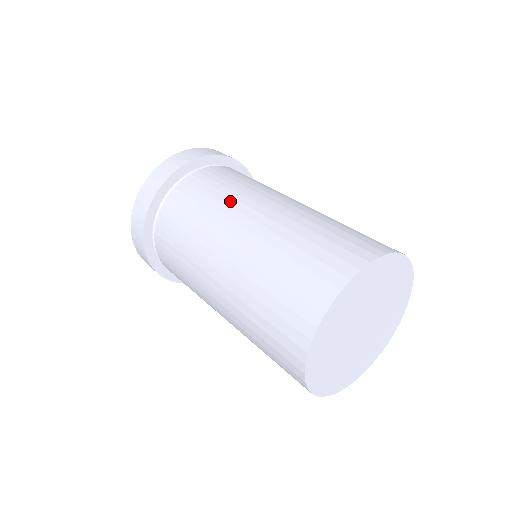
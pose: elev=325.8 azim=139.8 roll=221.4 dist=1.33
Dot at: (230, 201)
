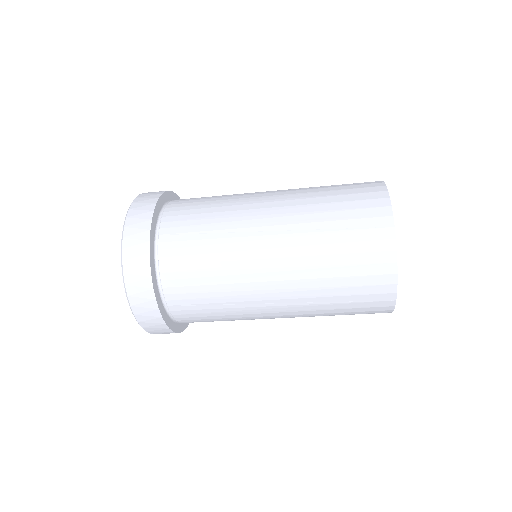
Dot at: occluded
